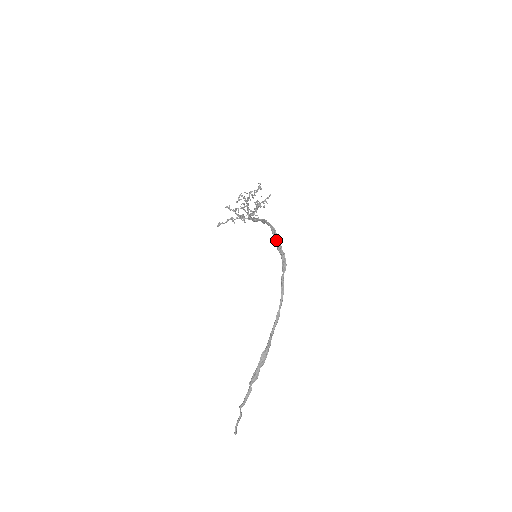
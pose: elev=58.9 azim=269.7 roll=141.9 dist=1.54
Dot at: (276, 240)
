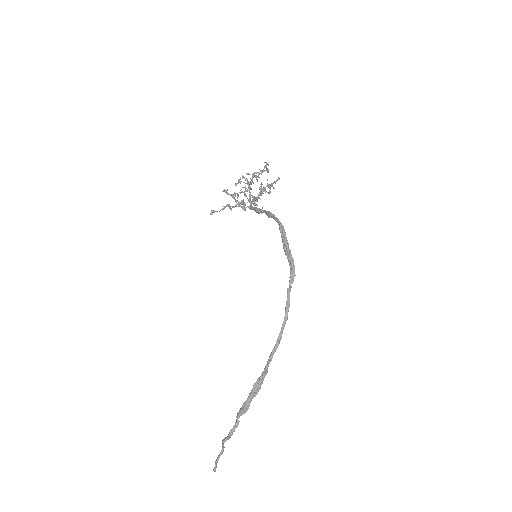
Dot at: (284, 242)
